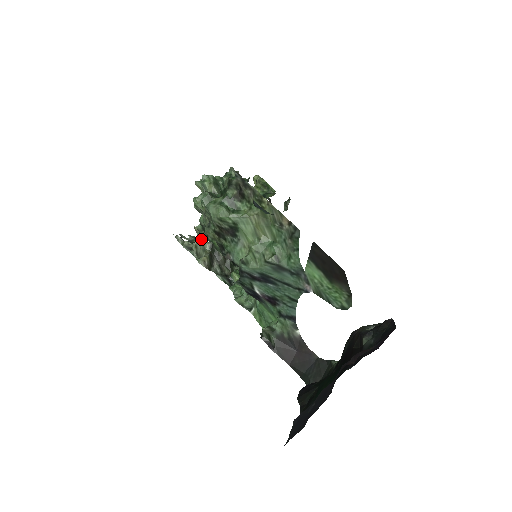
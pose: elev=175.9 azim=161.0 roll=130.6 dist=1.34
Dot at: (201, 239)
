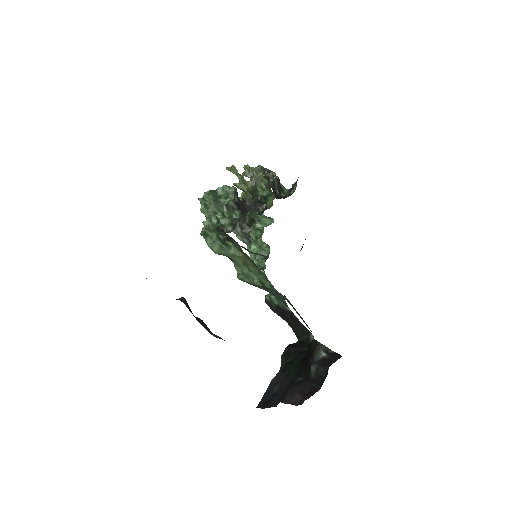
Dot at: occluded
